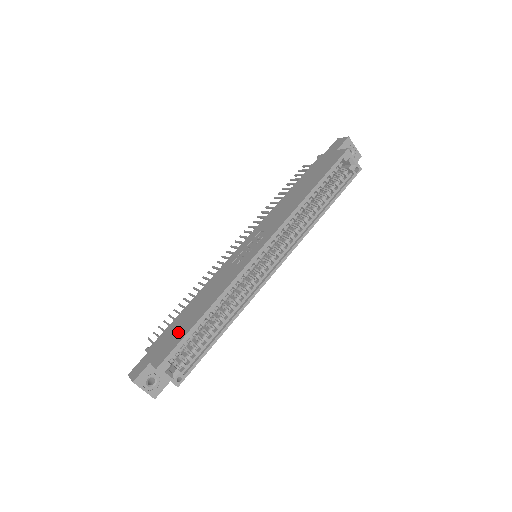
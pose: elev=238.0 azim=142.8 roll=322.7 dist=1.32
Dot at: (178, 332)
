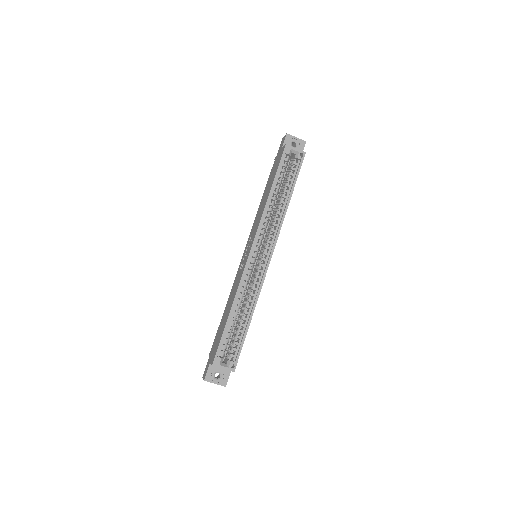
Dot at: (220, 334)
